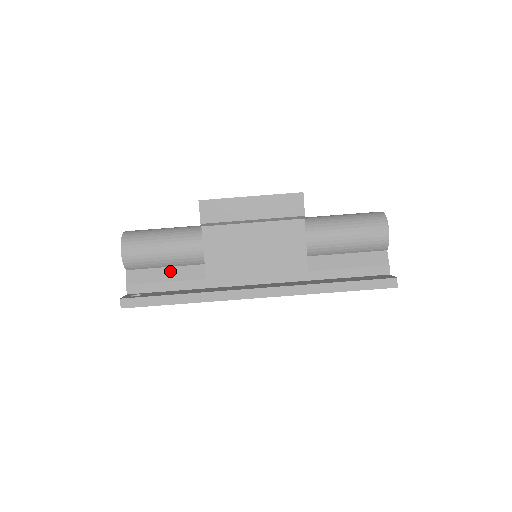
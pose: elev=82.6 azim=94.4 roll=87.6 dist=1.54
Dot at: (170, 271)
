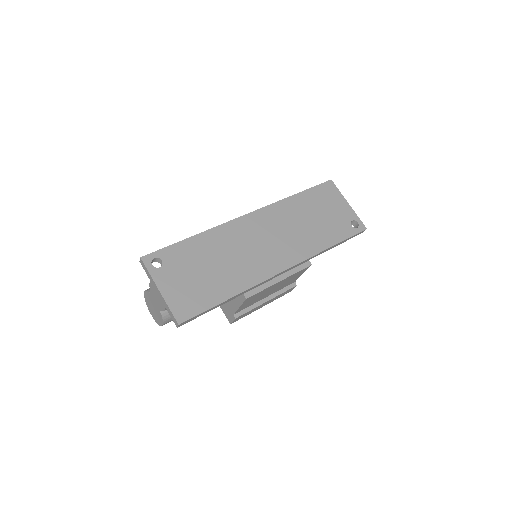
Dot at: occluded
